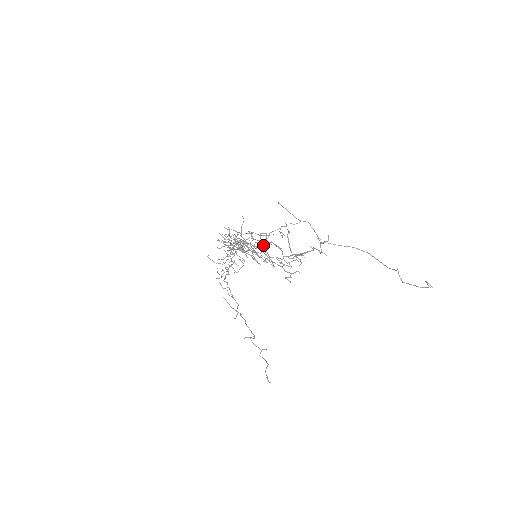
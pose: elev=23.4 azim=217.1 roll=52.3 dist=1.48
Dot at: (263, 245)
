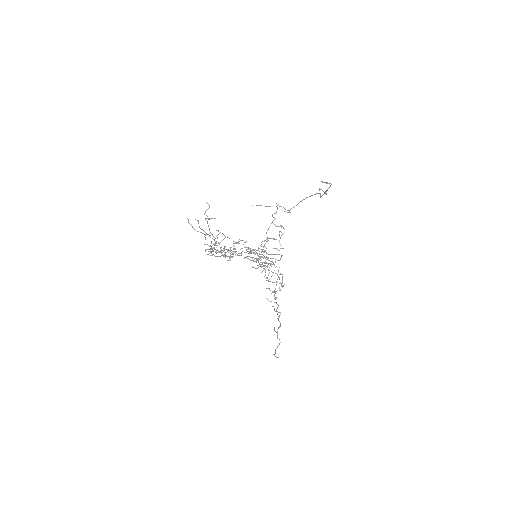
Dot at: (211, 242)
